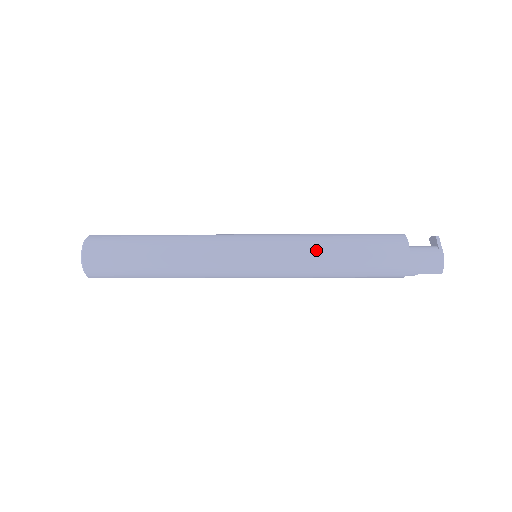
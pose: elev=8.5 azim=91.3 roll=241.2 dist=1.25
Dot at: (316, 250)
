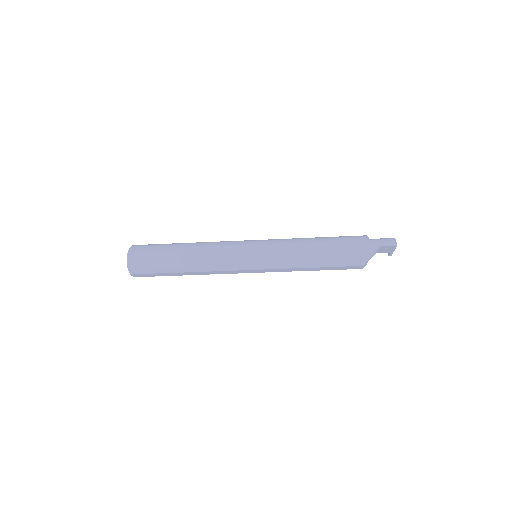
Dot at: (299, 238)
